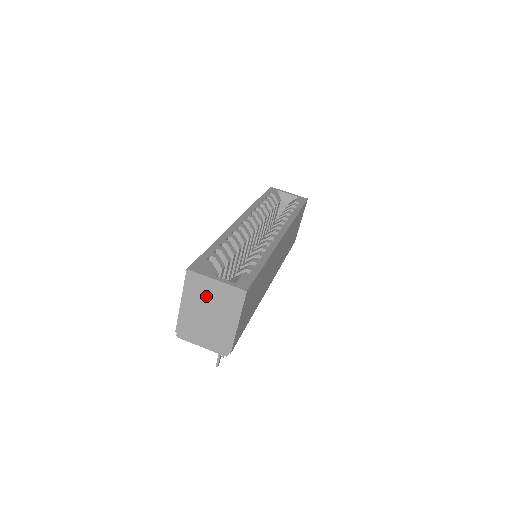
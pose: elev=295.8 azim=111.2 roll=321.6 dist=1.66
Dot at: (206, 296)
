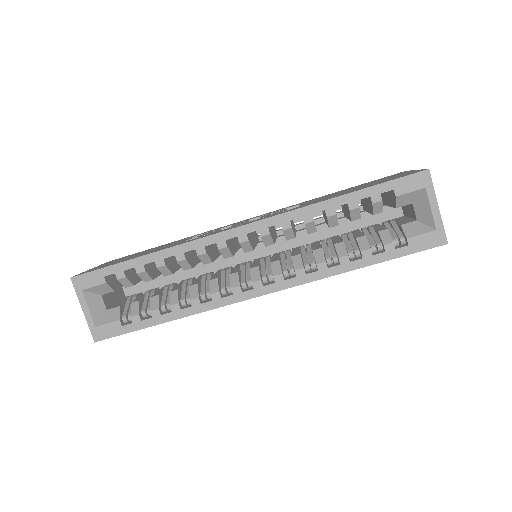
Dot at: occluded
